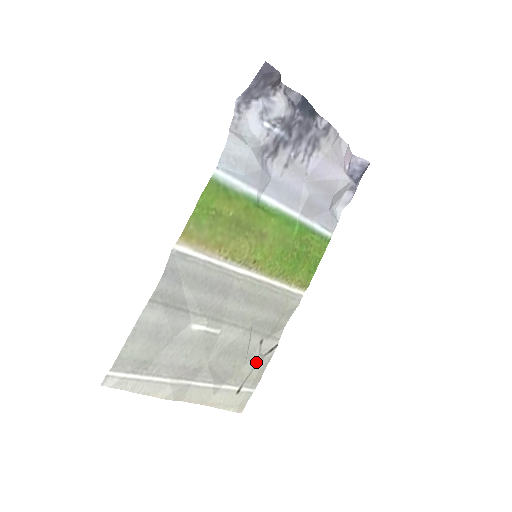
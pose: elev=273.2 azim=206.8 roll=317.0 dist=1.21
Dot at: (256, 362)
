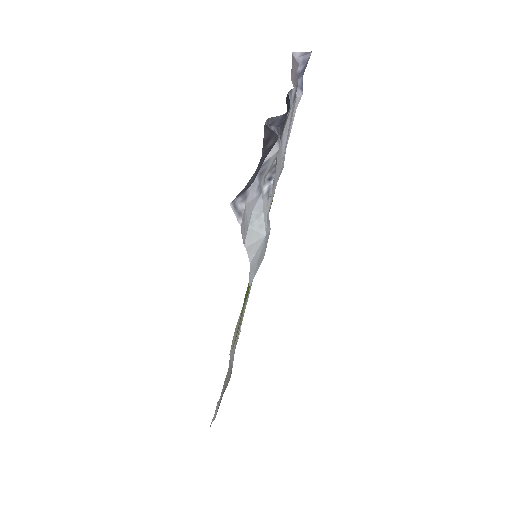
Dot at: occluded
